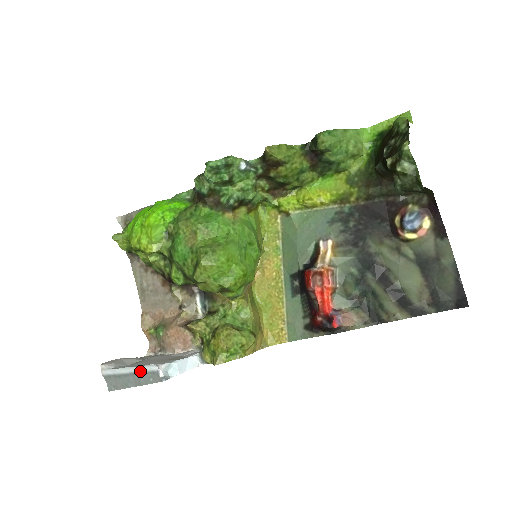
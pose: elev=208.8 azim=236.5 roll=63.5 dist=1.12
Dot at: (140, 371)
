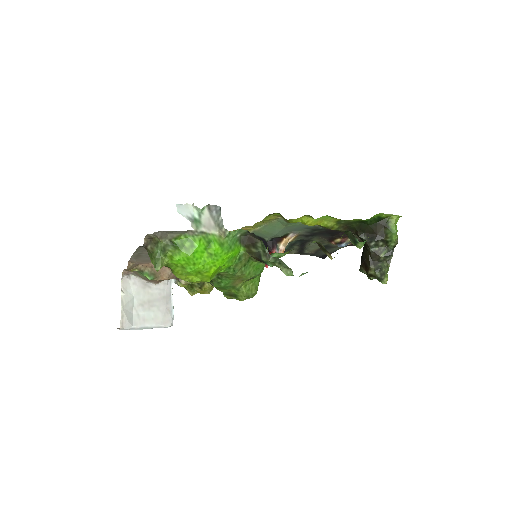
Dot at: occluded
